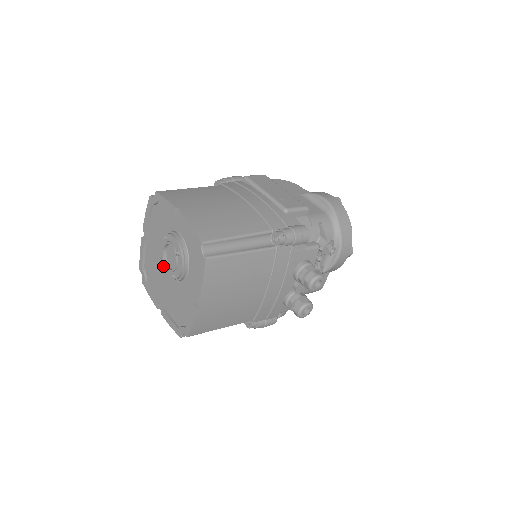
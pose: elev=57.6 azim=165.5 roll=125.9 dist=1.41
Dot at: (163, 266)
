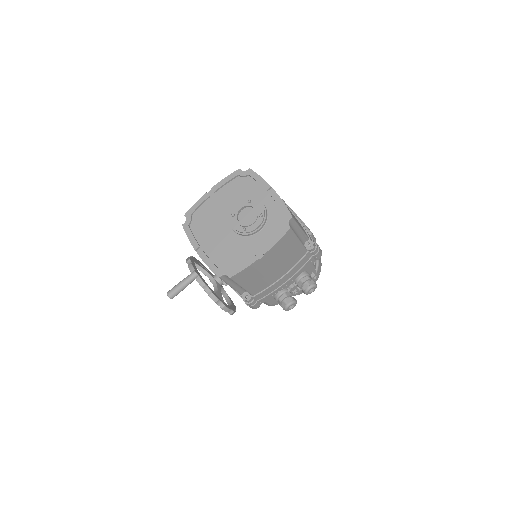
Dot at: (232, 220)
